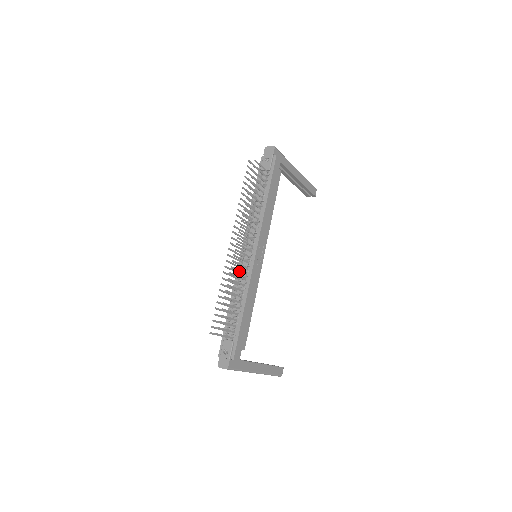
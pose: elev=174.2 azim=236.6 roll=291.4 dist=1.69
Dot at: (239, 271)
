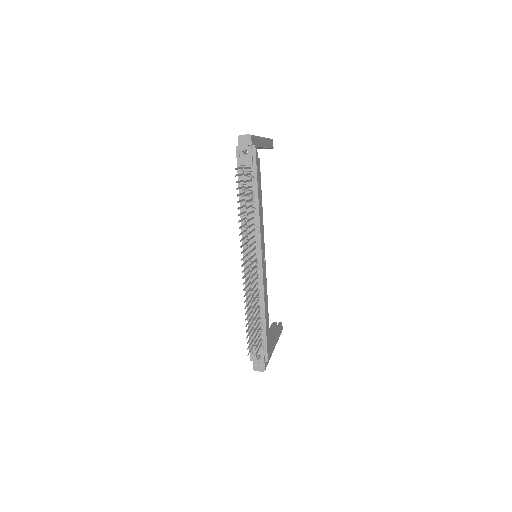
Dot at: (254, 287)
